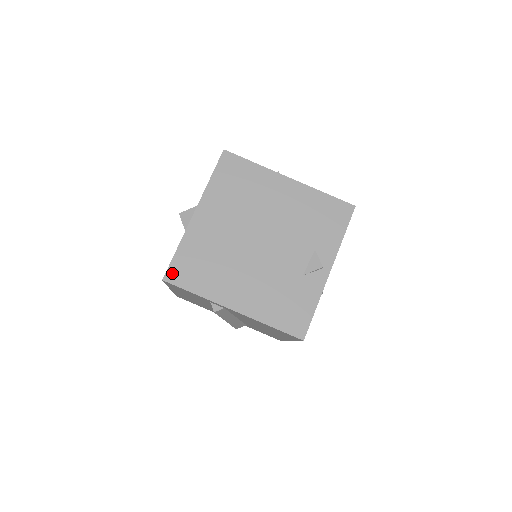
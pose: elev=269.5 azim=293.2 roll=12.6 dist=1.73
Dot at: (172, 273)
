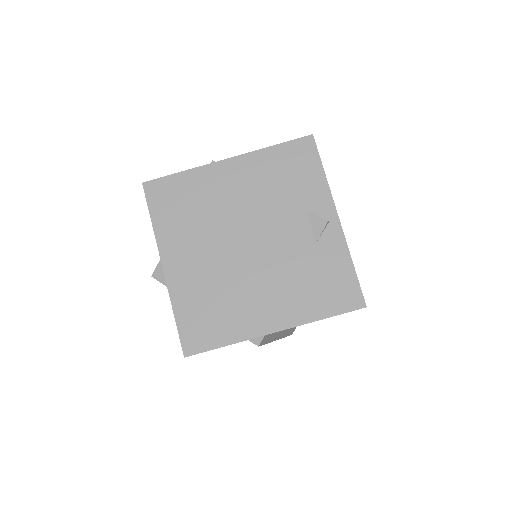
Dot at: (188, 343)
